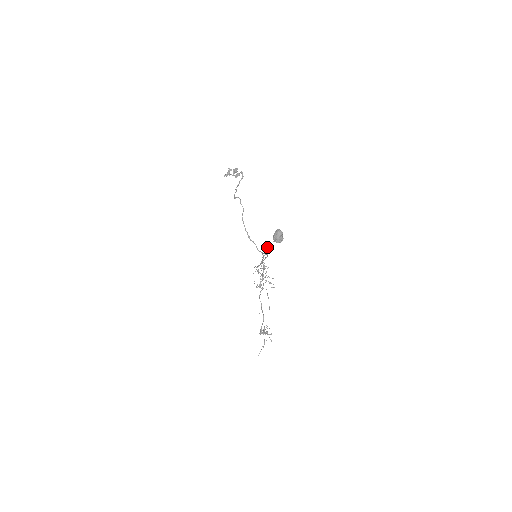
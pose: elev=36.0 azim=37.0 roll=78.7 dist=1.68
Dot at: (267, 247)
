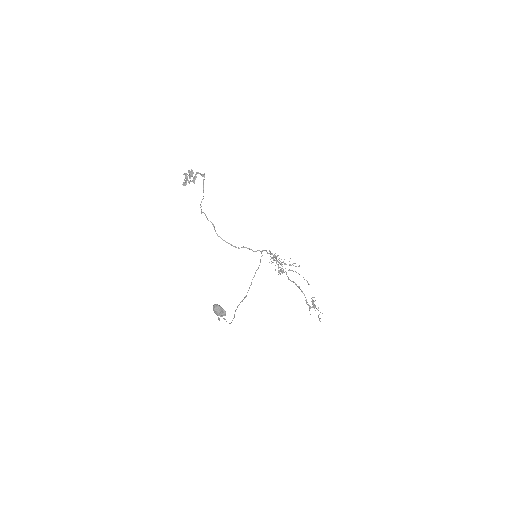
Dot at: (218, 319)
